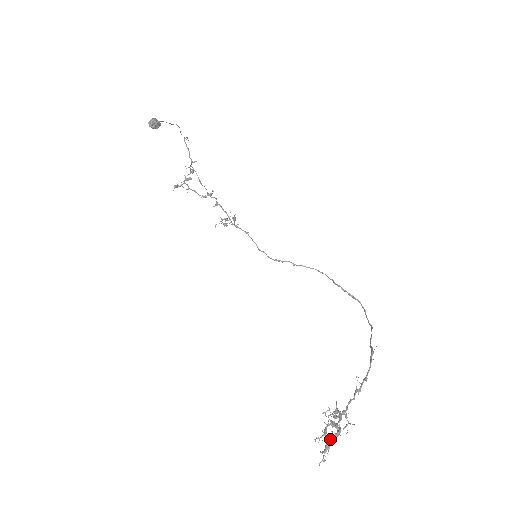
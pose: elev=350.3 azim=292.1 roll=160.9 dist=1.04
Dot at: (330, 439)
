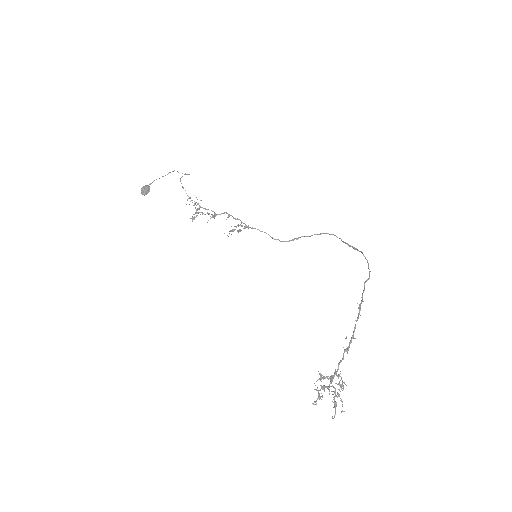
Dot at: (334, 397)
